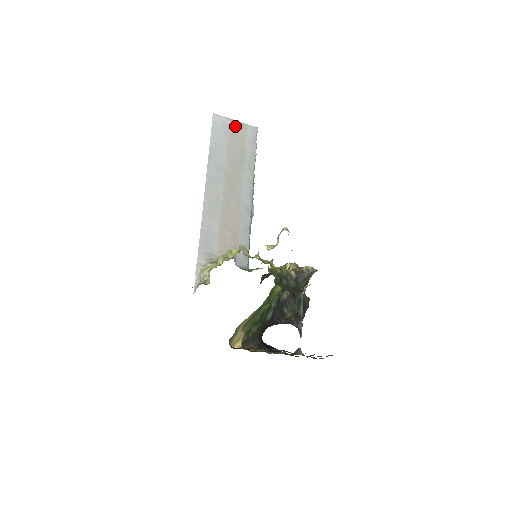
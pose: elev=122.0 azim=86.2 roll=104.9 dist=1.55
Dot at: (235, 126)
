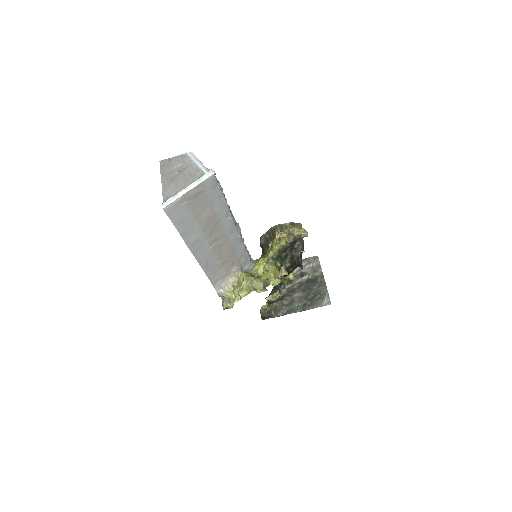
Dot at: (191, 196)
